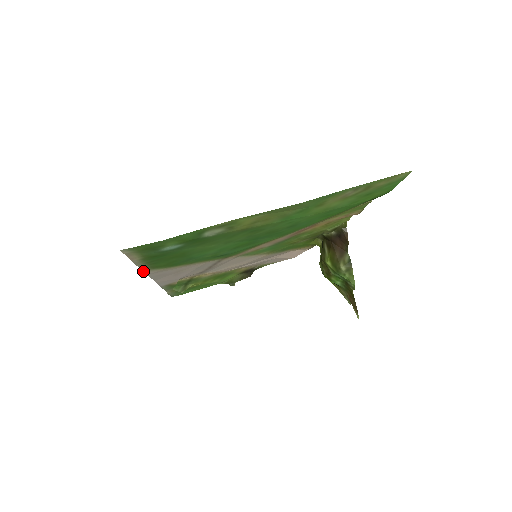
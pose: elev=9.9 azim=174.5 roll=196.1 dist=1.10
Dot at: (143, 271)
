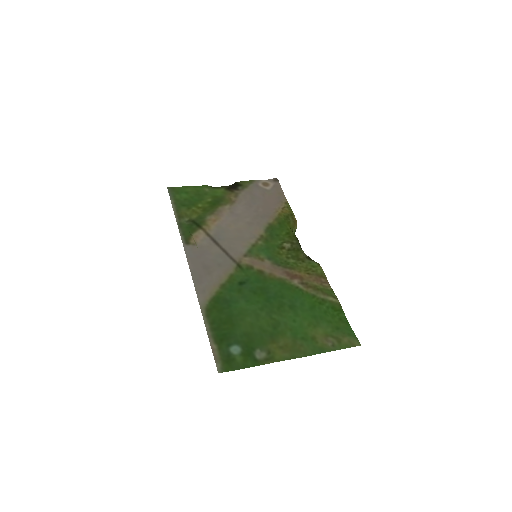
Dot at: occluded
